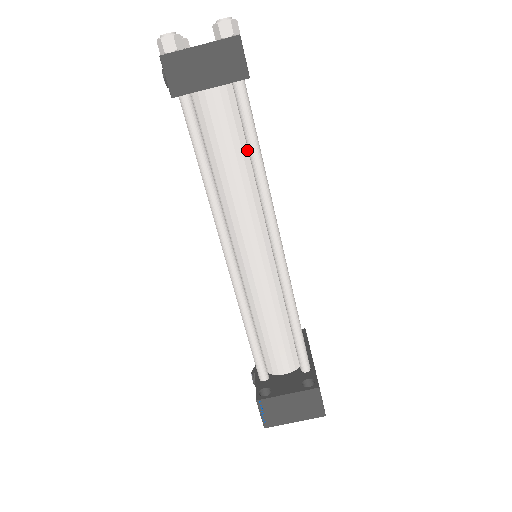
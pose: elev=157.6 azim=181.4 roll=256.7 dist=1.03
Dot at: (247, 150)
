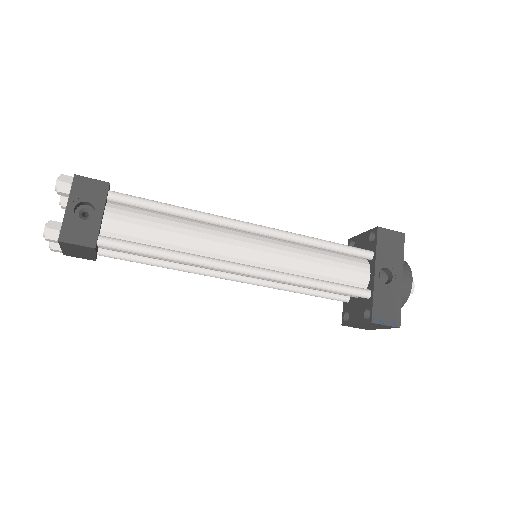
Dot at: occluded
